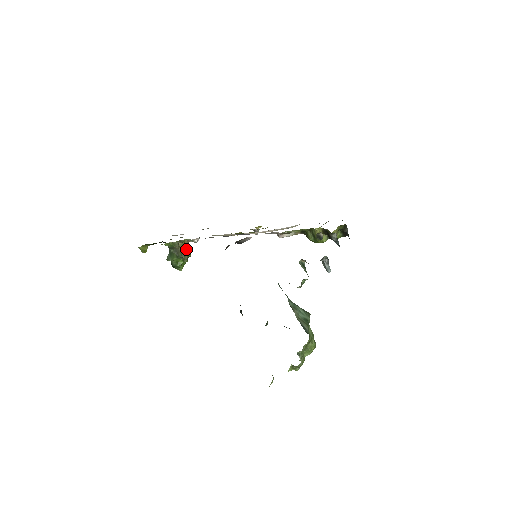
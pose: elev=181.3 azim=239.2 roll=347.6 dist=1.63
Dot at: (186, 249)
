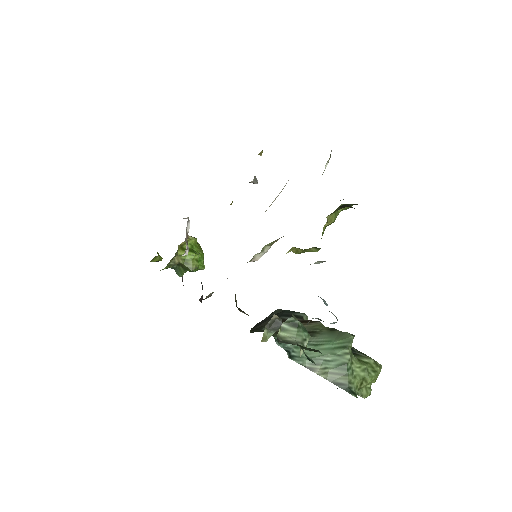
Dot at: (187, 255)
